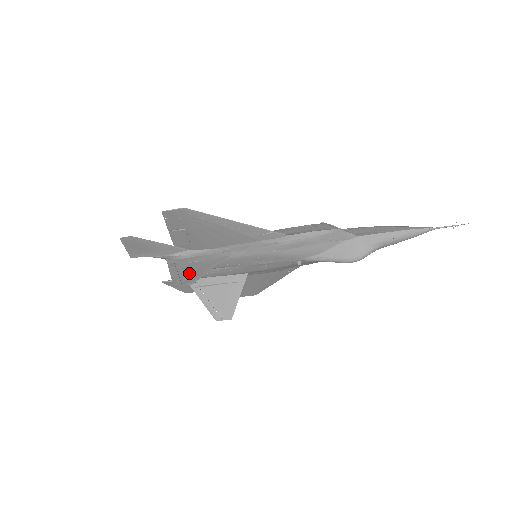
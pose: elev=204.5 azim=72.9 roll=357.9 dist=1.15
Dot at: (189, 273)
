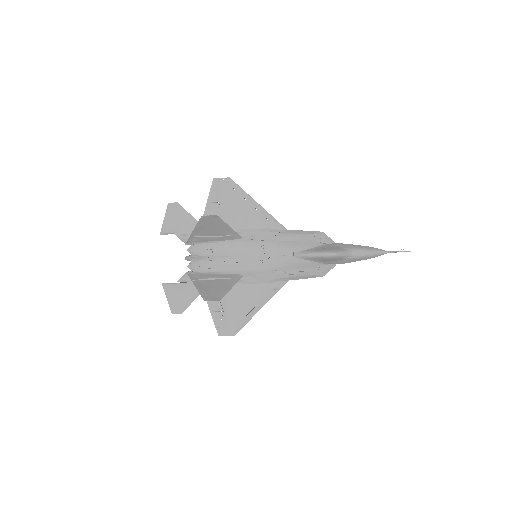
Dot at: (211, 225)
